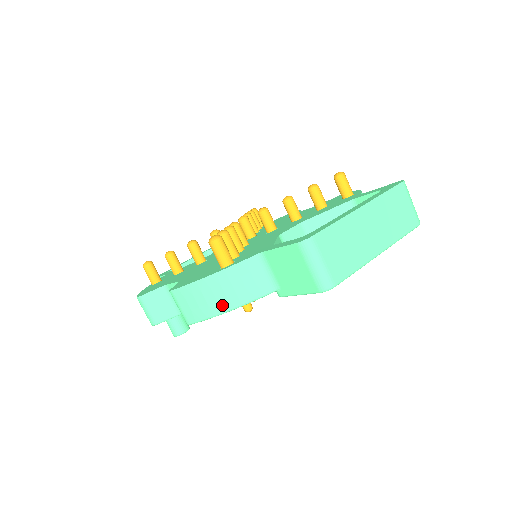
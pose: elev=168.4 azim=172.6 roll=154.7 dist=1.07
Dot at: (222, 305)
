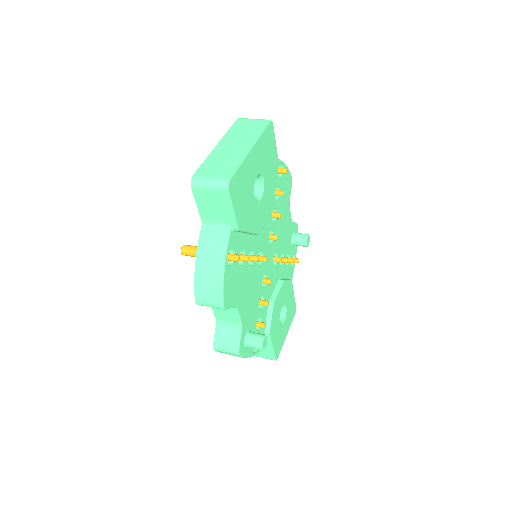
Dot at: (217, 270)
